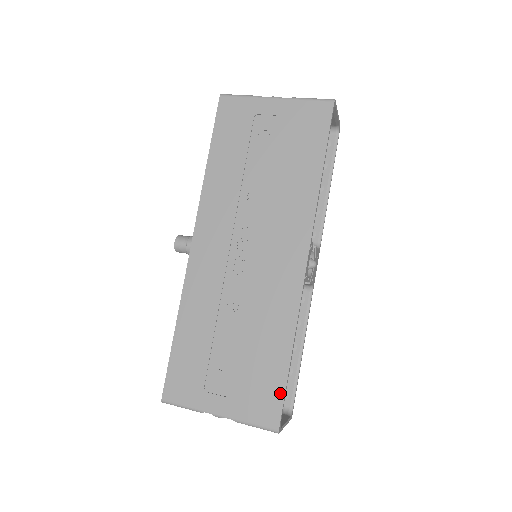
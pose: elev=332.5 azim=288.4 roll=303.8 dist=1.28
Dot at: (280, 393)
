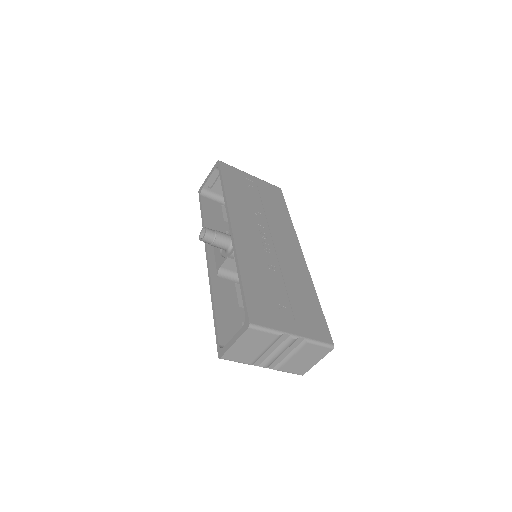
Dot at: (324, 322)
